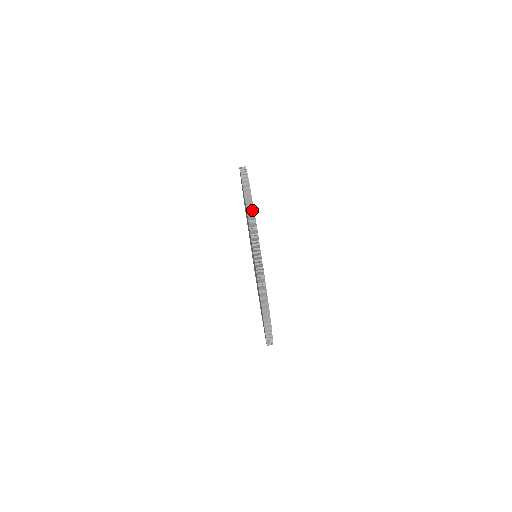
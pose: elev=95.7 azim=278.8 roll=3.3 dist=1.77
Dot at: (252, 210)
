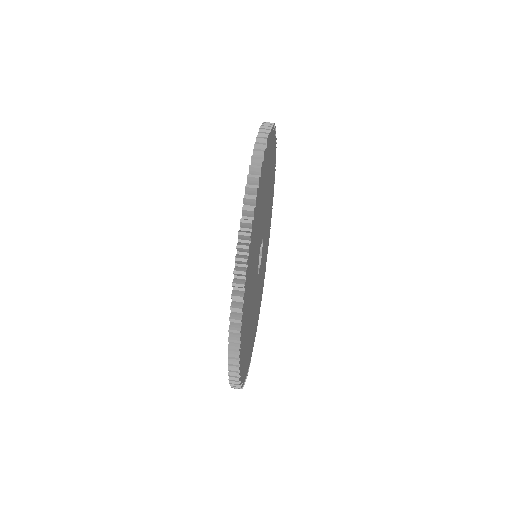
Dot at: occluded
